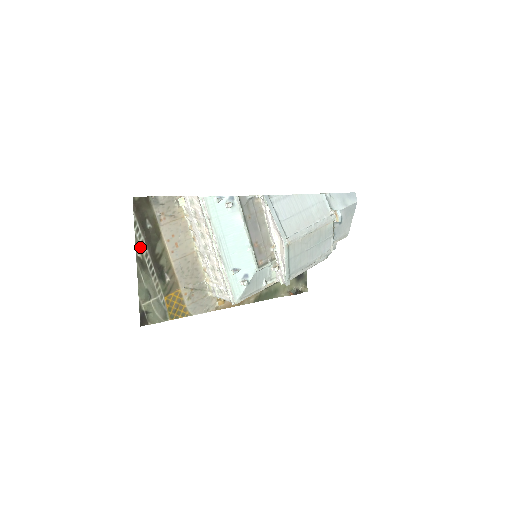
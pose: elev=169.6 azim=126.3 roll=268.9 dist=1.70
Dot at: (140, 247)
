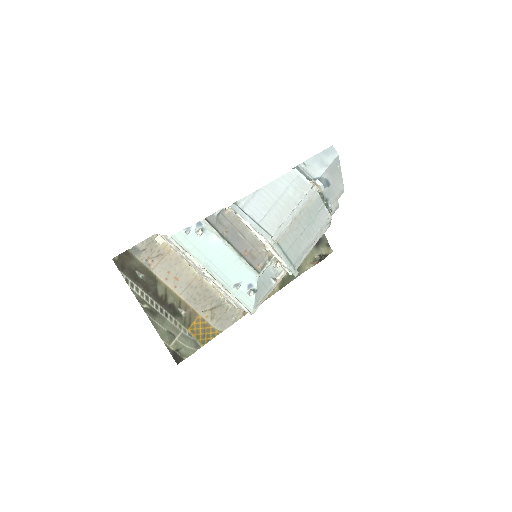
Dot at: (142, 299)
